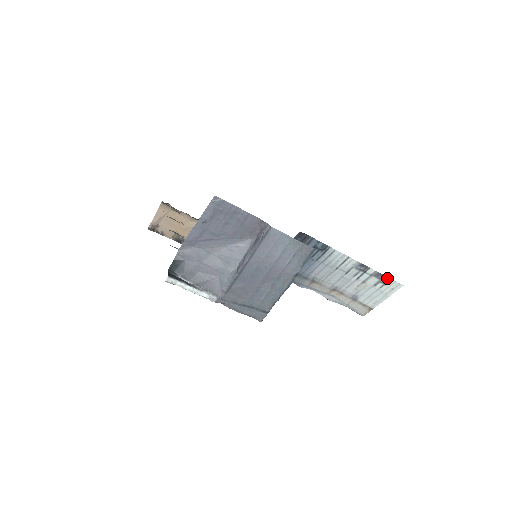
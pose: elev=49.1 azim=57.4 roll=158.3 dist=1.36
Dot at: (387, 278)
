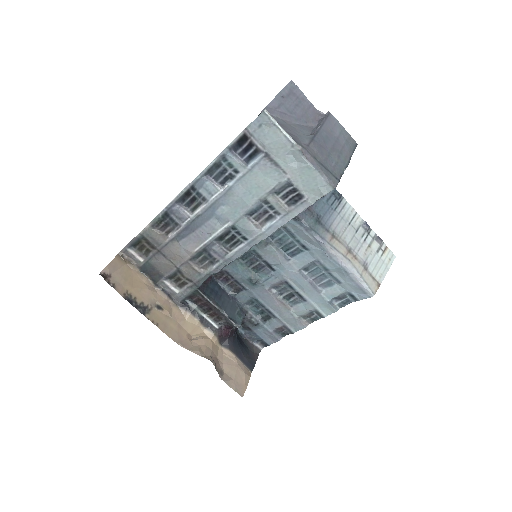
Dot at: (384, 245)
